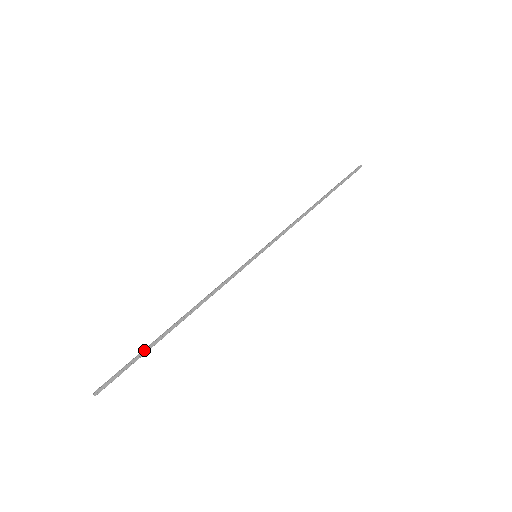
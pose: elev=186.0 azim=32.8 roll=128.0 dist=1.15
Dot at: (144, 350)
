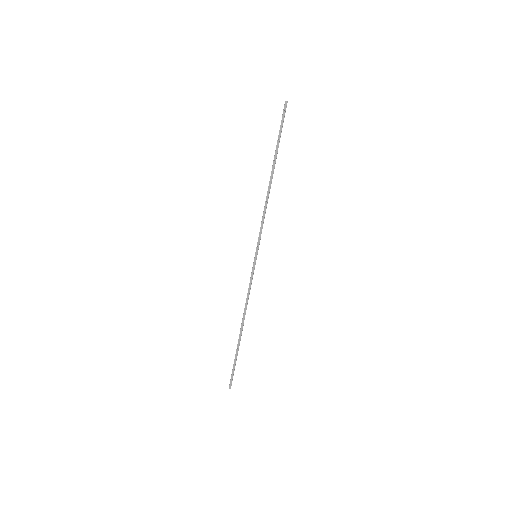
Dot at: (235, 355)
